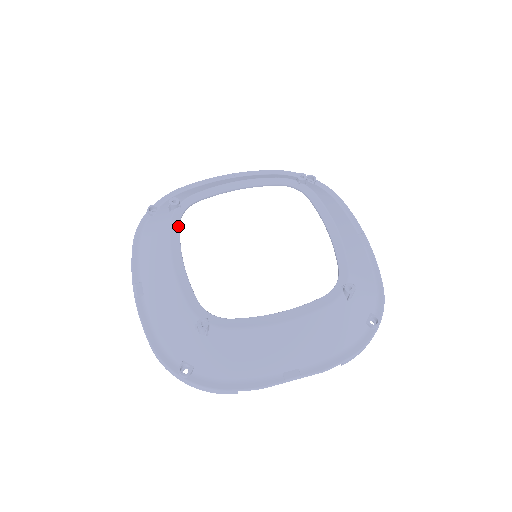
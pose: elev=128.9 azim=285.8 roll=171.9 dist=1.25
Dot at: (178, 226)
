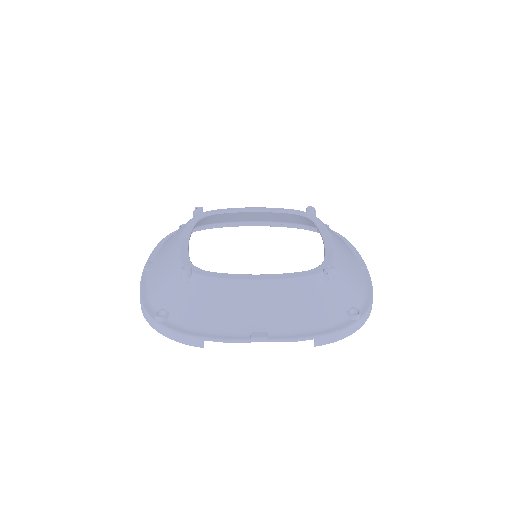
Dot at: (195, 222)
